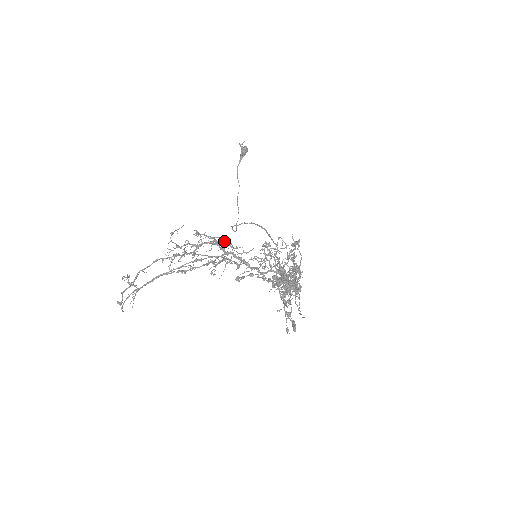
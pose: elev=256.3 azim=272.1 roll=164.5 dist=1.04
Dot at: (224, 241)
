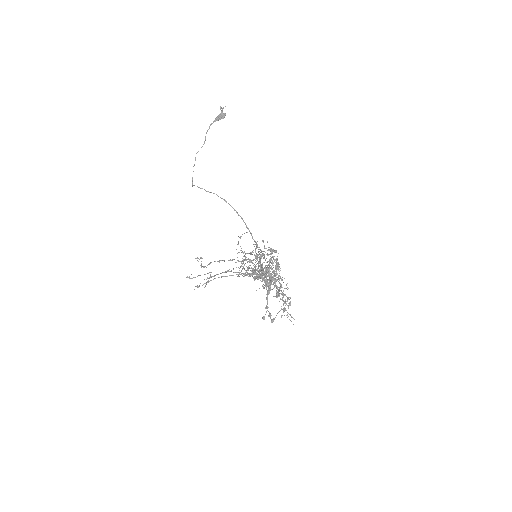
Dot at: (264, 254)
